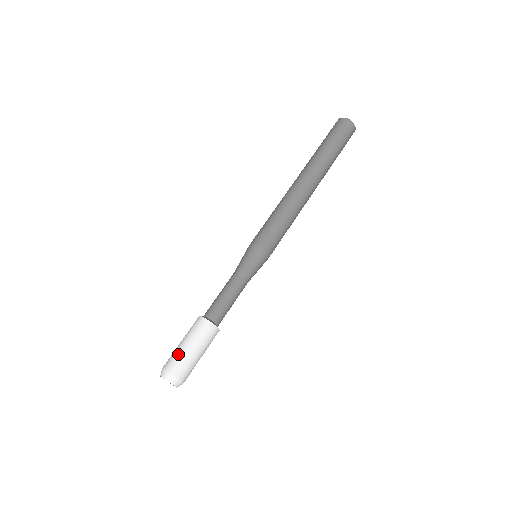
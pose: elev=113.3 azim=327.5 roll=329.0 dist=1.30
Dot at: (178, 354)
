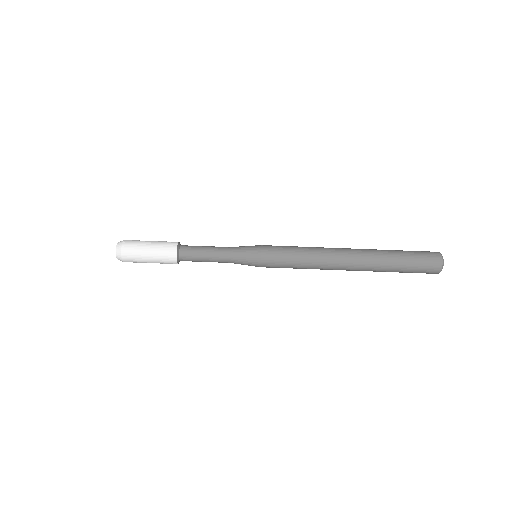
Dot at: (139, 243)
